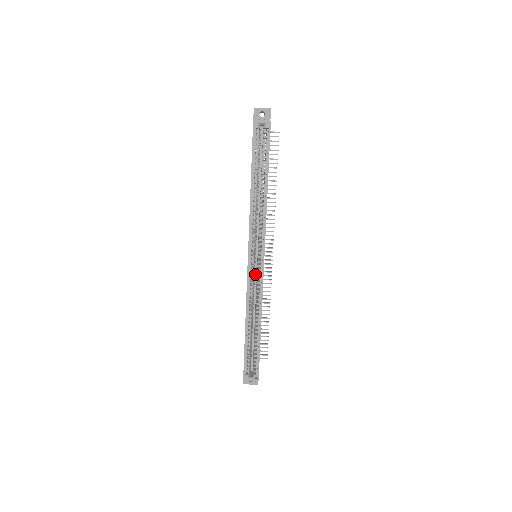
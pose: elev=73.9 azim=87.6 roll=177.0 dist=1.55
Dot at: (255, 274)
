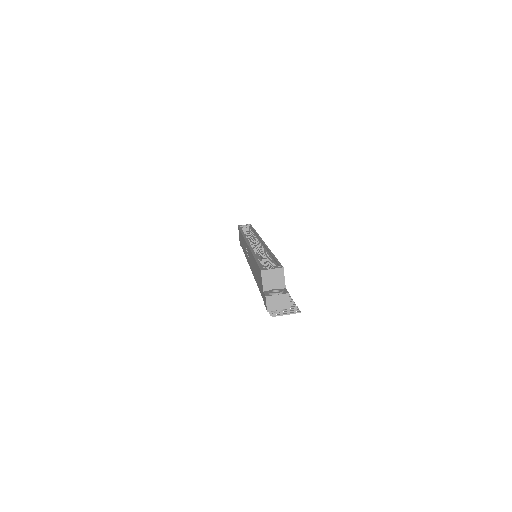
Dot at: occluded
